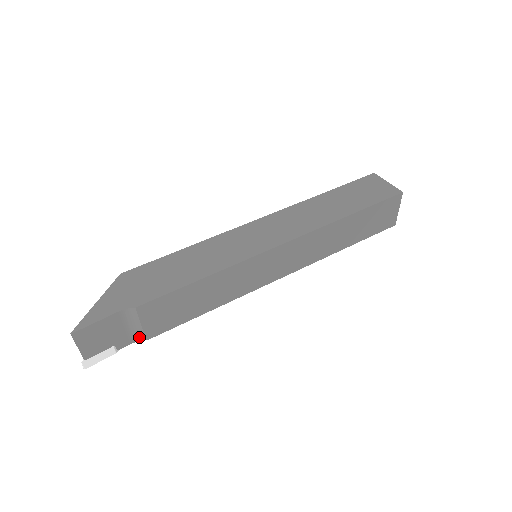
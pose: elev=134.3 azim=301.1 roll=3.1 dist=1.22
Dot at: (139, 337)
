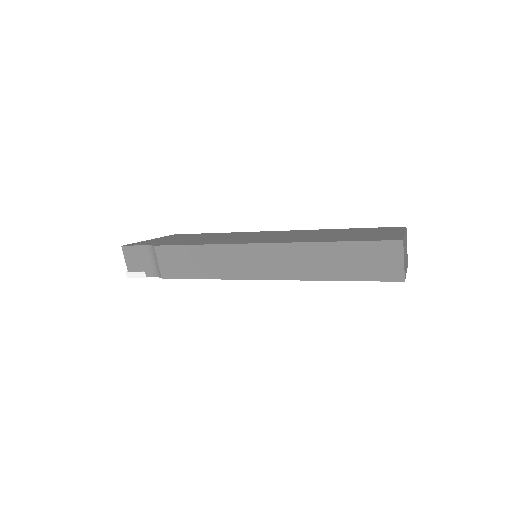
Dot at: (159, 274)
